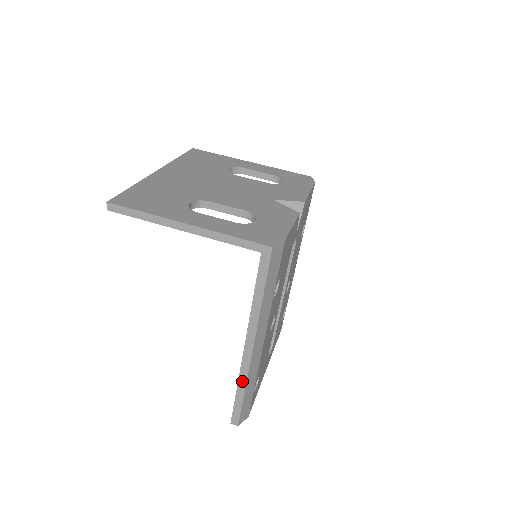
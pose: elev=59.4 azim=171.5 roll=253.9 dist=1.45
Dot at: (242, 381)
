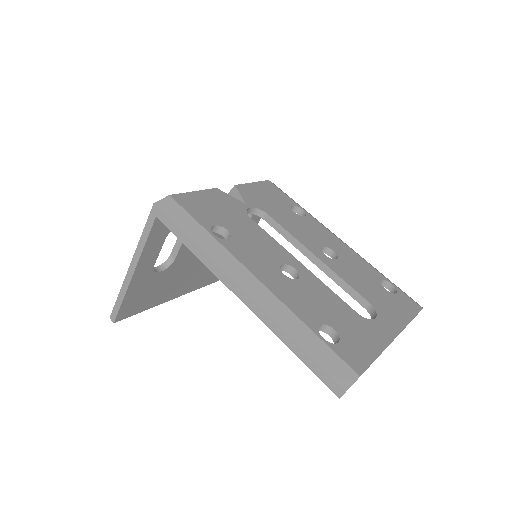
Dot at: (277, 331)
